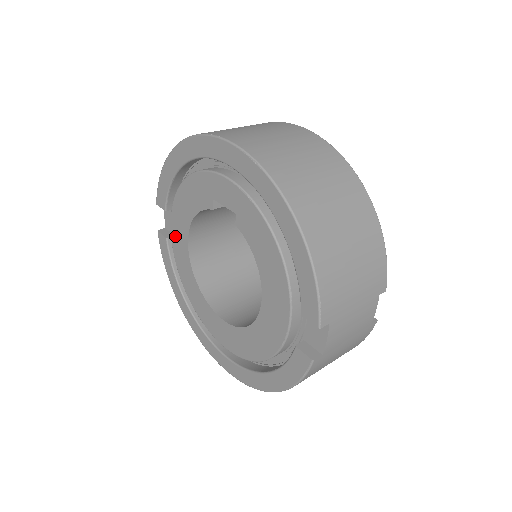
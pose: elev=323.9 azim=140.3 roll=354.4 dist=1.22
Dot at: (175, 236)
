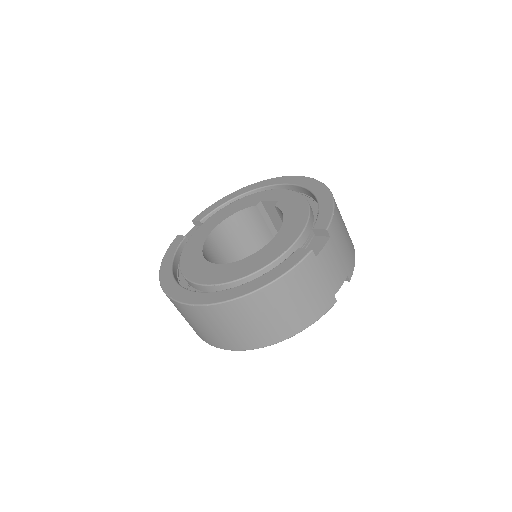
Dot at: (199, 231)
